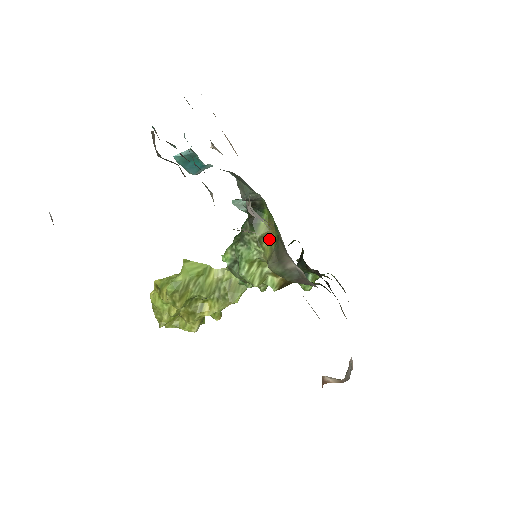
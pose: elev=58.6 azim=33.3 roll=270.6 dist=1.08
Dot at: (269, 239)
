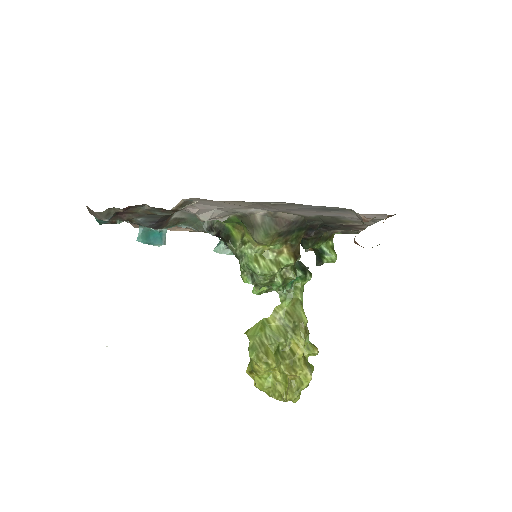
Dot at: (245, 234)
